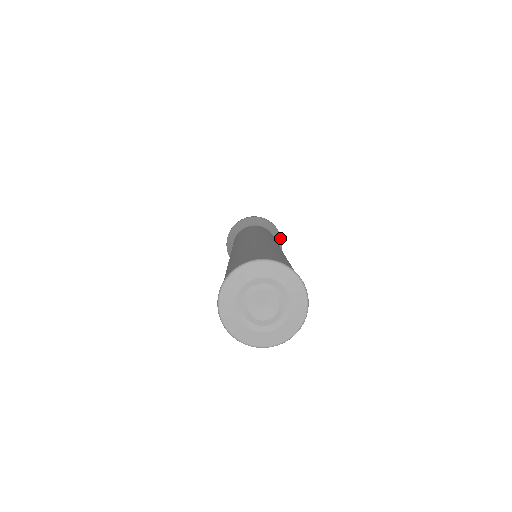
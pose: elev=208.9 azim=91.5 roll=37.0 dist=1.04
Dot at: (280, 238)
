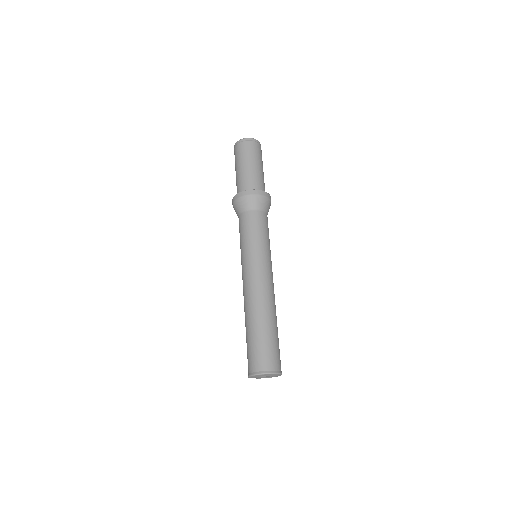
Dot at: occluded
